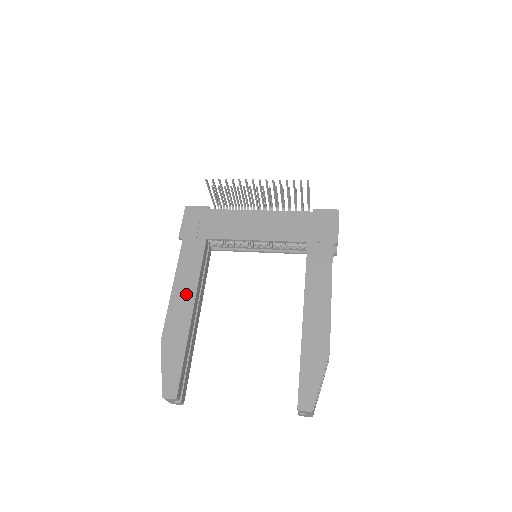
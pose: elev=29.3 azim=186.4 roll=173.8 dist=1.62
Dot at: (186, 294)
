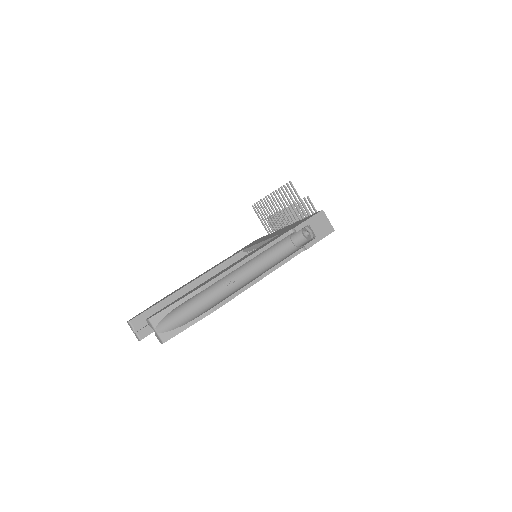
Dot at: occluded
